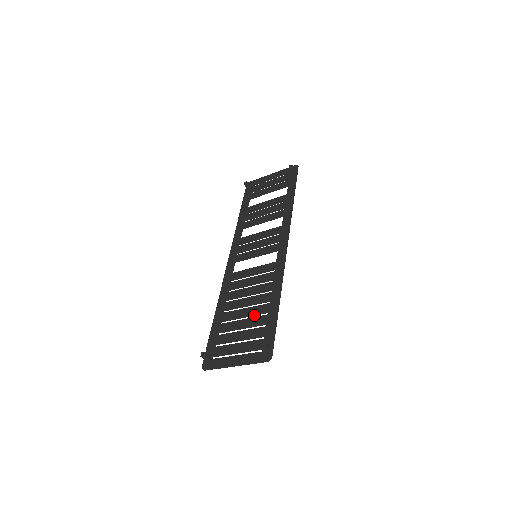
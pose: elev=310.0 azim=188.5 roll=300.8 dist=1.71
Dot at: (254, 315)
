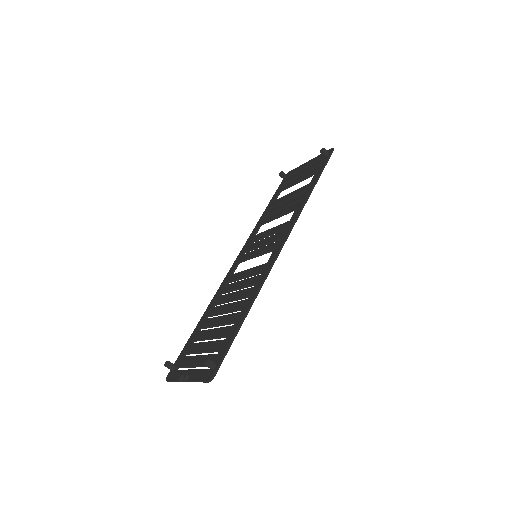
Dot at: (224, 325)
